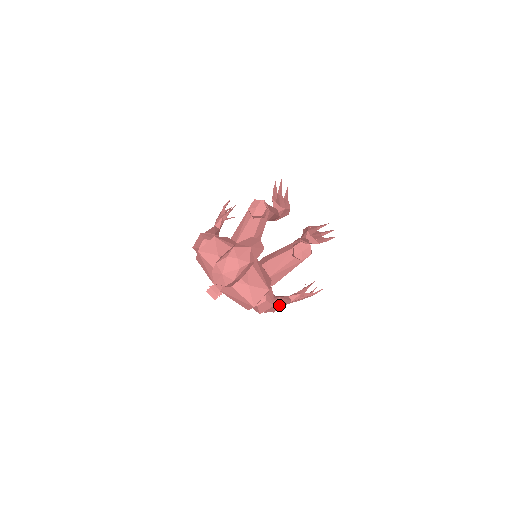
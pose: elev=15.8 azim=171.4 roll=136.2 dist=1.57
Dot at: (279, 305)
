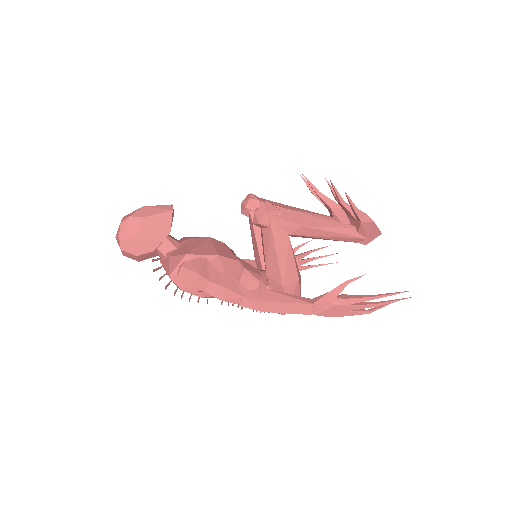
Dot at: (260, 297)
